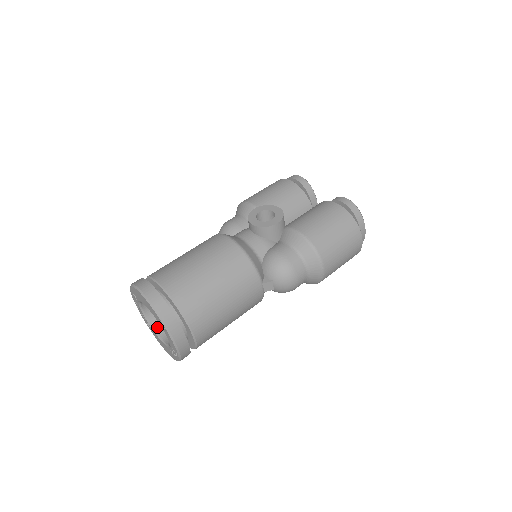
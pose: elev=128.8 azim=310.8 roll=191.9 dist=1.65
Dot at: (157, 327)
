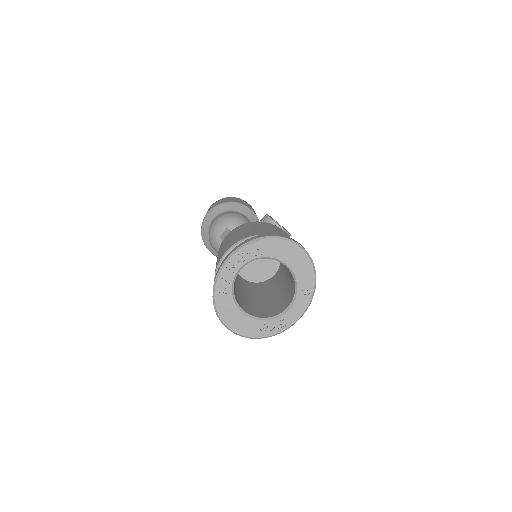
Dot at: (235, 296)
